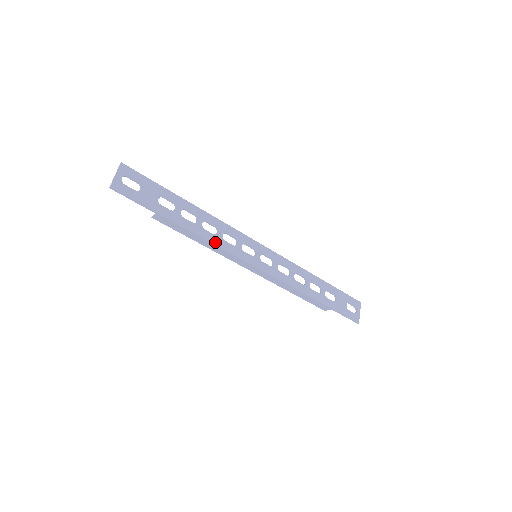
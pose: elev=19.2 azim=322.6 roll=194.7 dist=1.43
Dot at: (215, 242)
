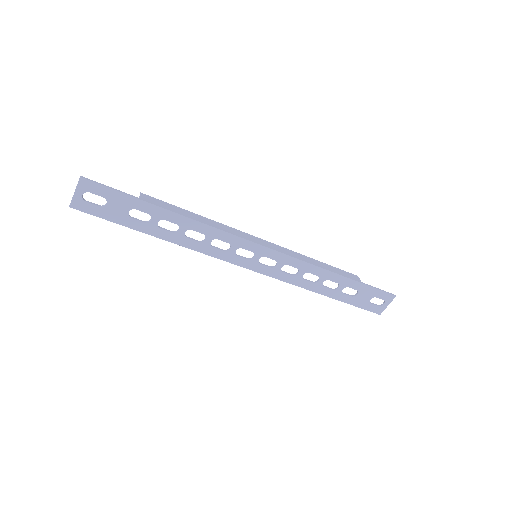
Dot at: (200, 249)
